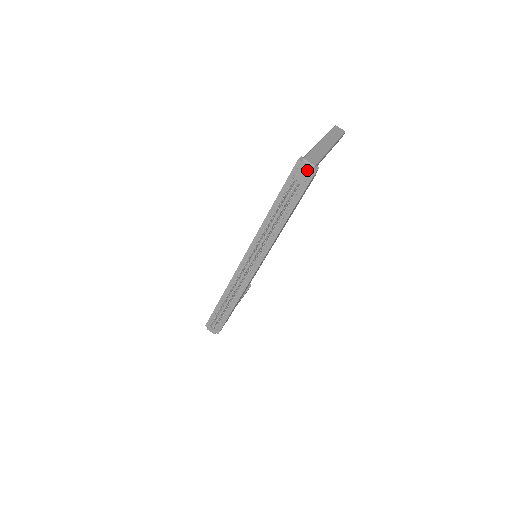
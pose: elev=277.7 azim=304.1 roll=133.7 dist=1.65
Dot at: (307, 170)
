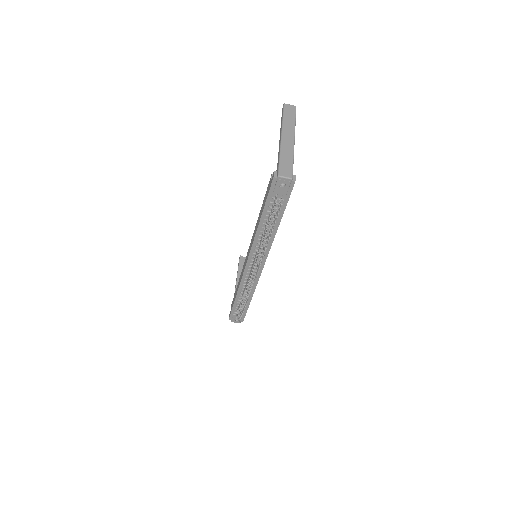
Dot at: (286, 184)
